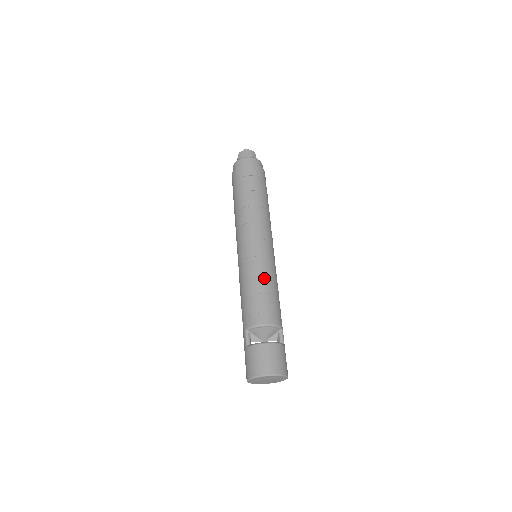
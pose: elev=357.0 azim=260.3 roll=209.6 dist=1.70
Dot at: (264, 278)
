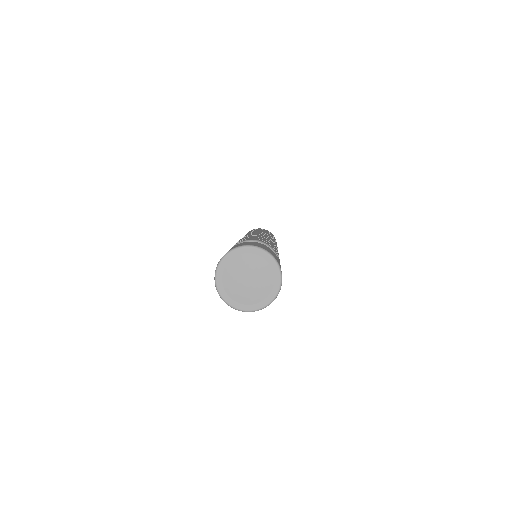
Dot at: occluded
